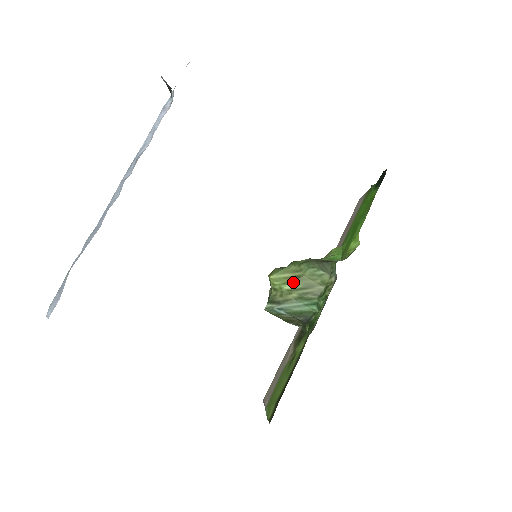
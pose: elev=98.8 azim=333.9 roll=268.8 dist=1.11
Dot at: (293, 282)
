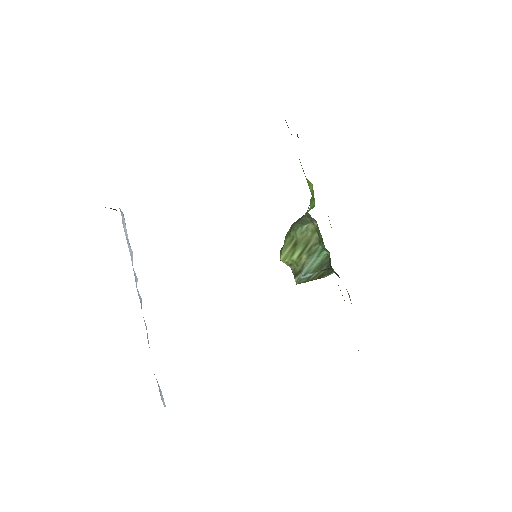
Dot at: (296, 250)
